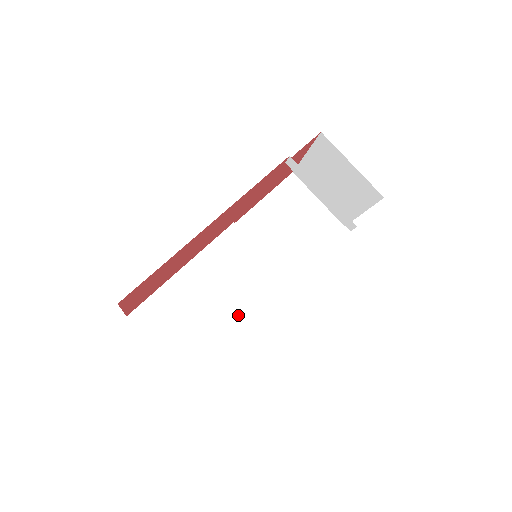
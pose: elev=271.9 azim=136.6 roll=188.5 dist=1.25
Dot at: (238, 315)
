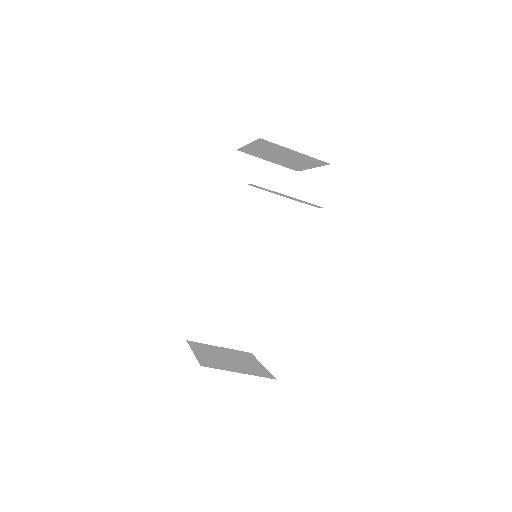
Dot at: (258, 291)
